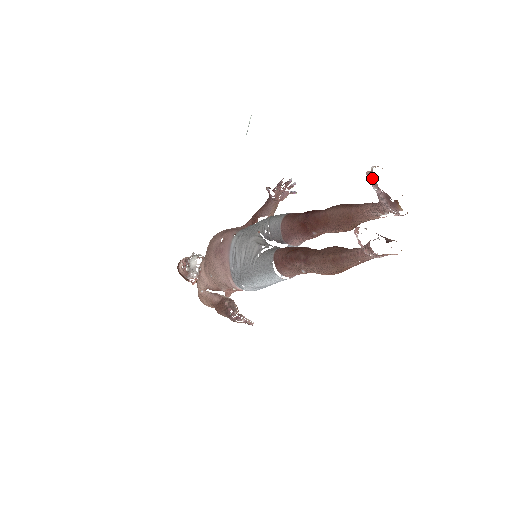
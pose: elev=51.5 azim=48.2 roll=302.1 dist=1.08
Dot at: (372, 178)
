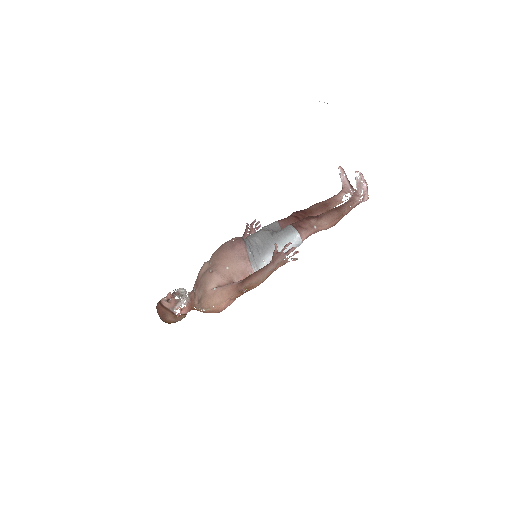
Dot at: occluded
